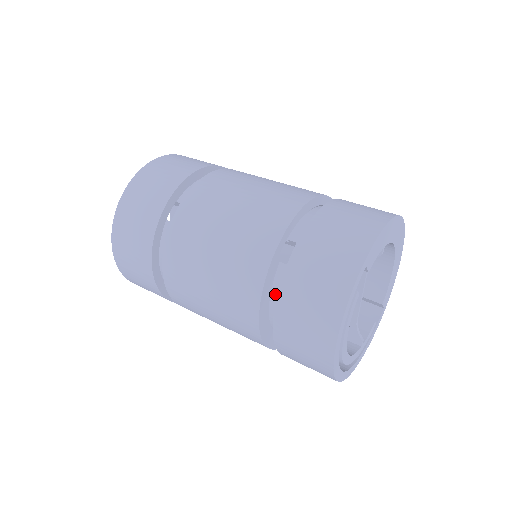
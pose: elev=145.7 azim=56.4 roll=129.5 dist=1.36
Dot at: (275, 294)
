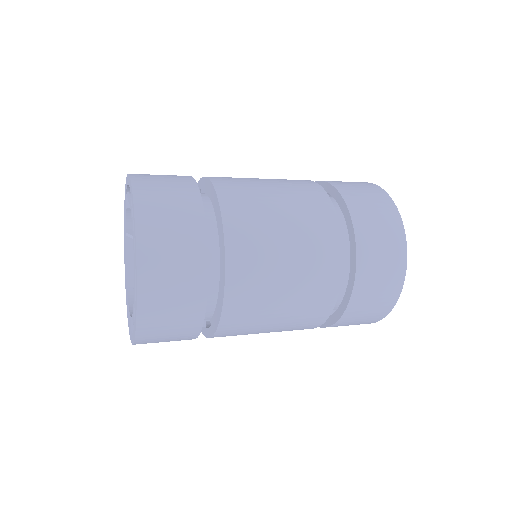
Dot at: occluded
